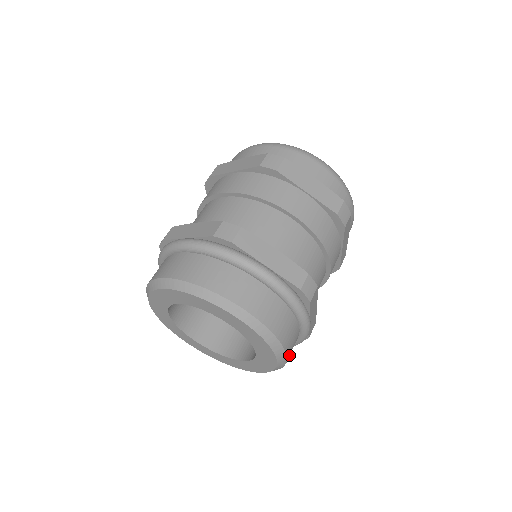
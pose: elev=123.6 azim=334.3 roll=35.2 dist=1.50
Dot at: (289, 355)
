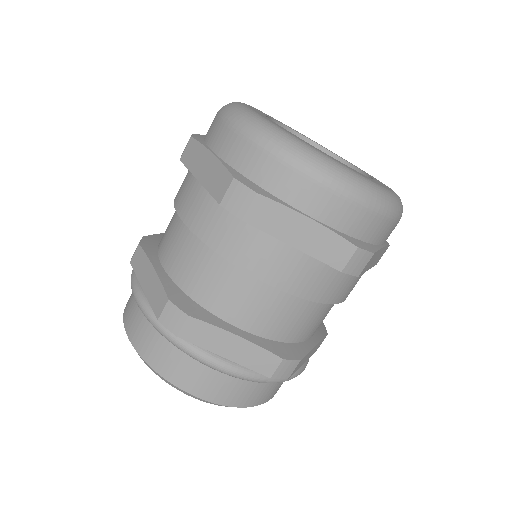
Dot at: occluded
